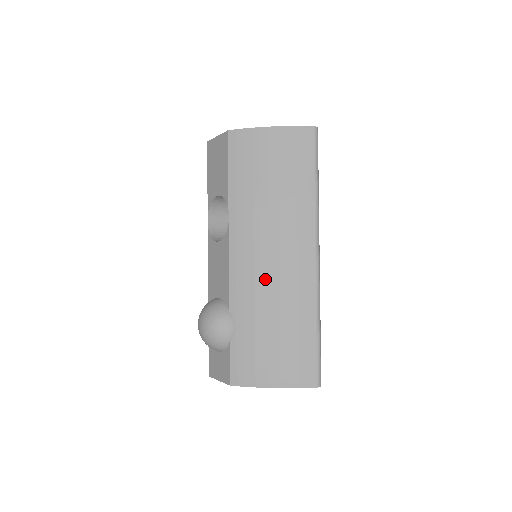
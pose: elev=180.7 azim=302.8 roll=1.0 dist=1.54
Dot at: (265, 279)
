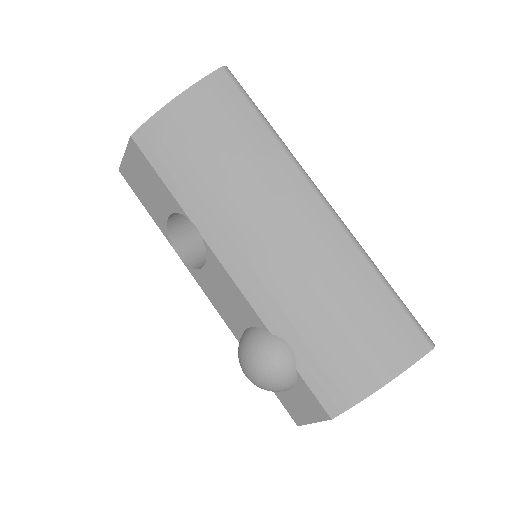
Dot at: (286, 268)
